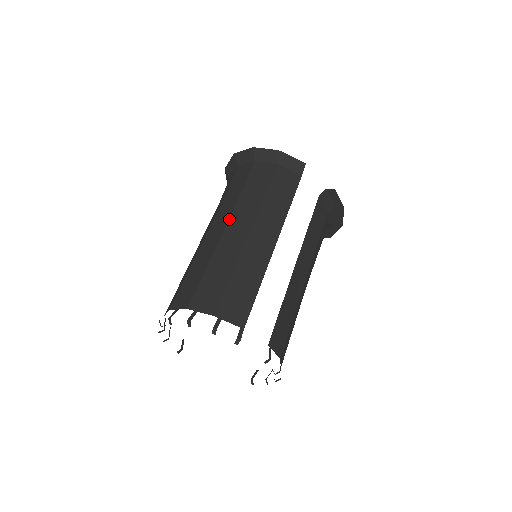
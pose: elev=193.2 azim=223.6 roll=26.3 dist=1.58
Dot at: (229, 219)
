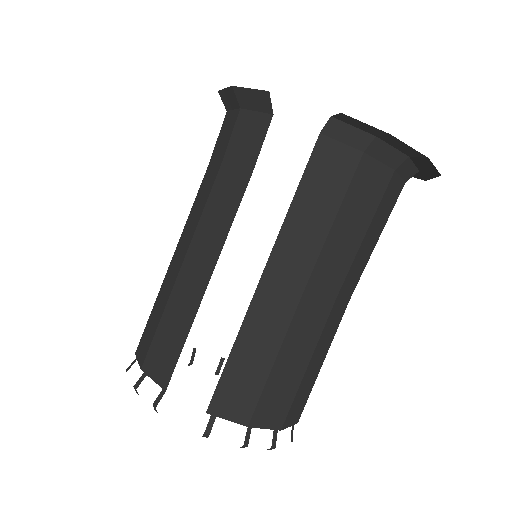
Dot at: (186, 221)
